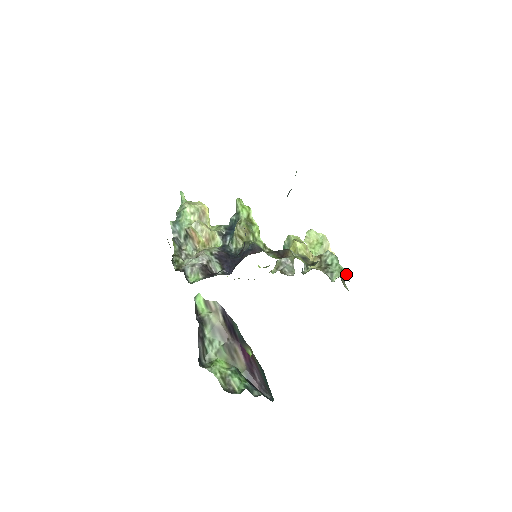
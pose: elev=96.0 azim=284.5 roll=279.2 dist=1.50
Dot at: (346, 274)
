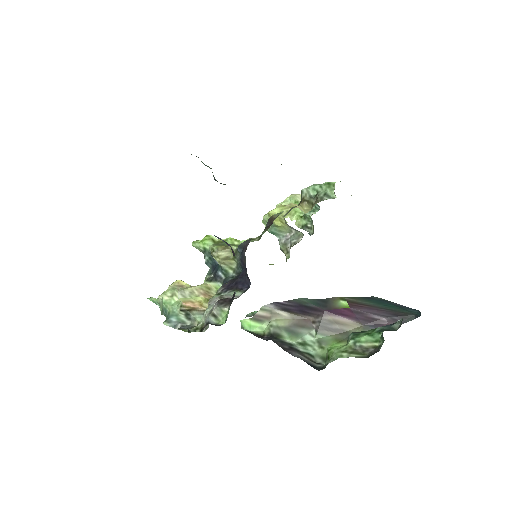
Dot at: occluded
